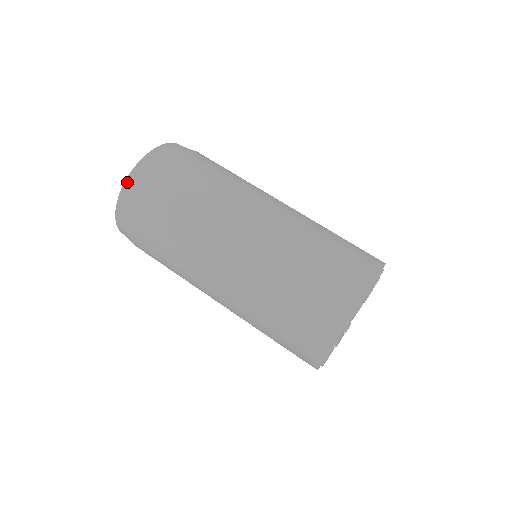
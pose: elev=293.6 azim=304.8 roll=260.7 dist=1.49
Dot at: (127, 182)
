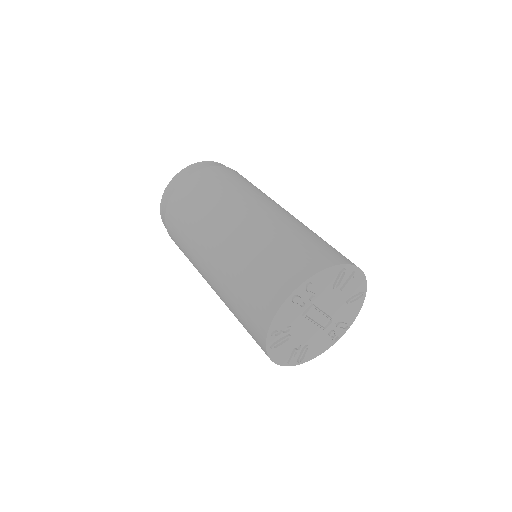
Dot at: (161, 205)
